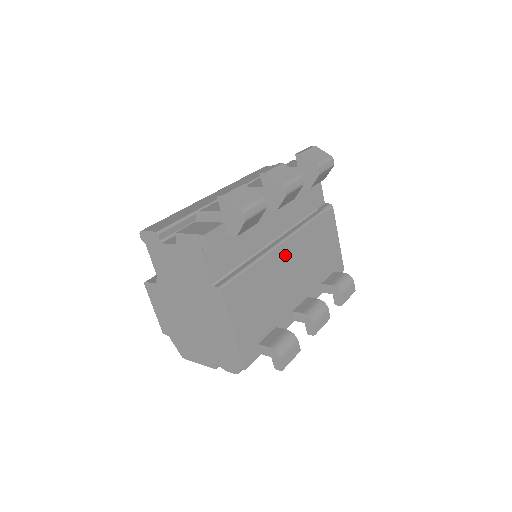
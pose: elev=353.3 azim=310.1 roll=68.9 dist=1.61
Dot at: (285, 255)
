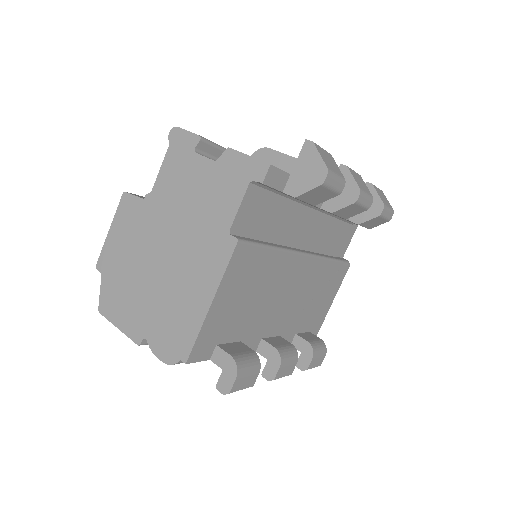
Dot at: (298, 270)
